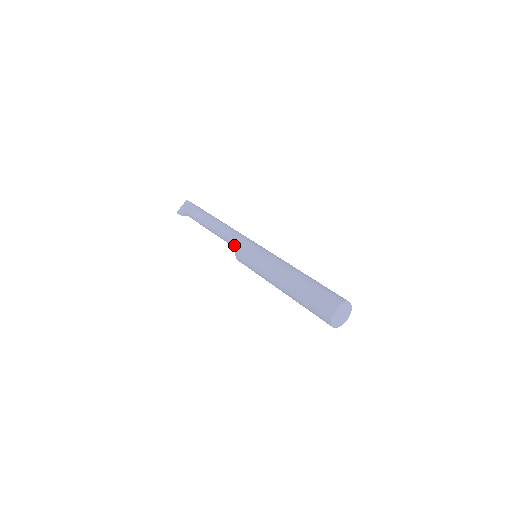
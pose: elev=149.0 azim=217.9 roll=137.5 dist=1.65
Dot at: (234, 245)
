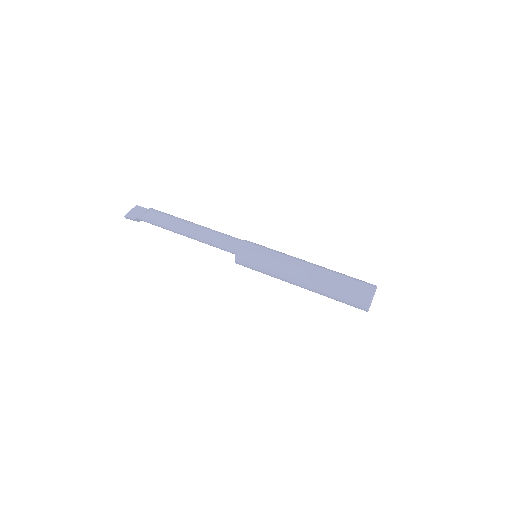
Dot at: (228, 245)
